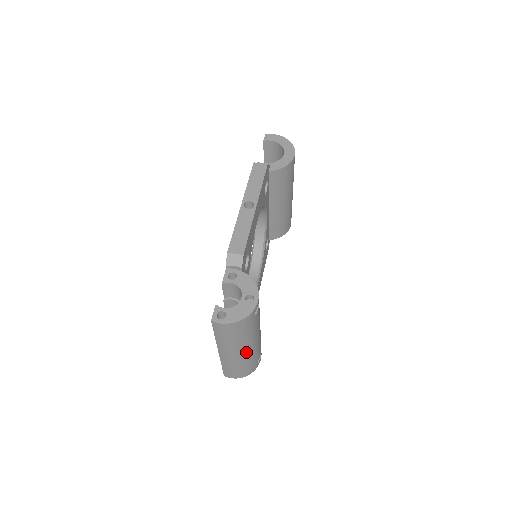
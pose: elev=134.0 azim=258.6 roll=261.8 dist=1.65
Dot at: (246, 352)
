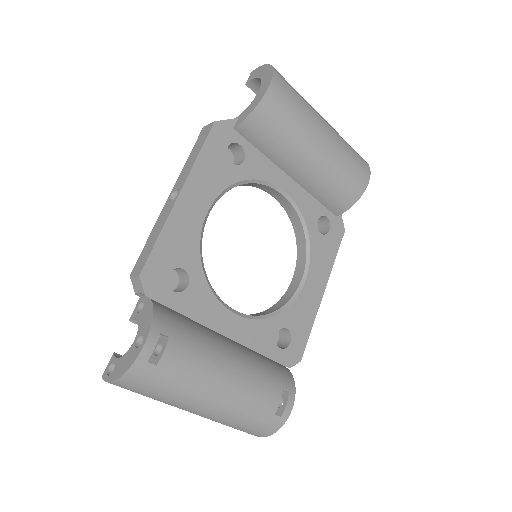
Dot at: (212, 409)
